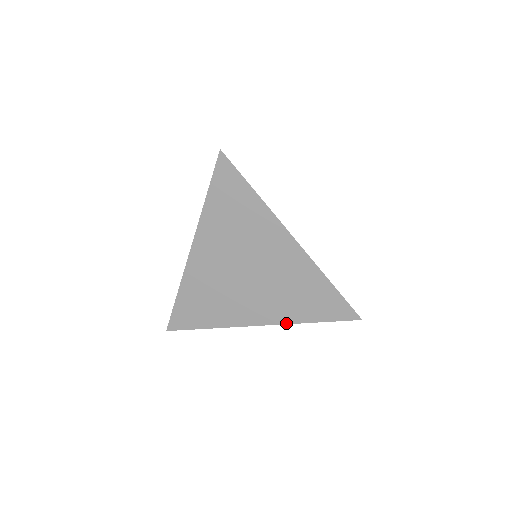
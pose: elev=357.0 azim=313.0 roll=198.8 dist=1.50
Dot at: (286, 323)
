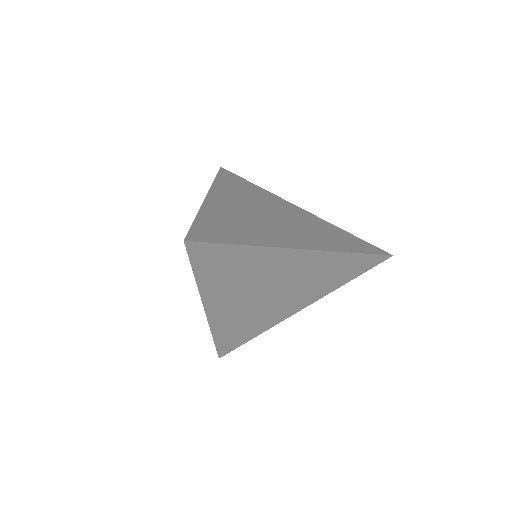
Dot at: (325, 295)
